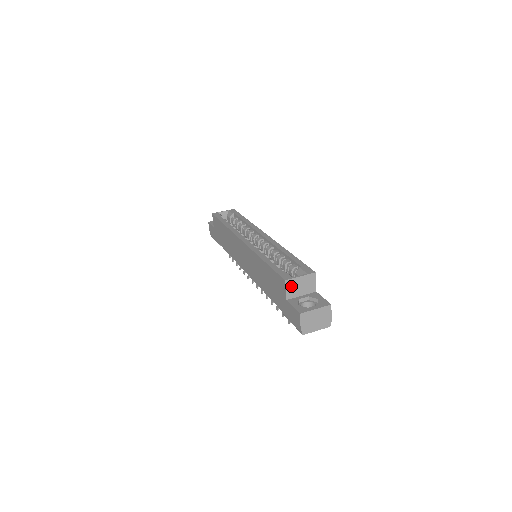
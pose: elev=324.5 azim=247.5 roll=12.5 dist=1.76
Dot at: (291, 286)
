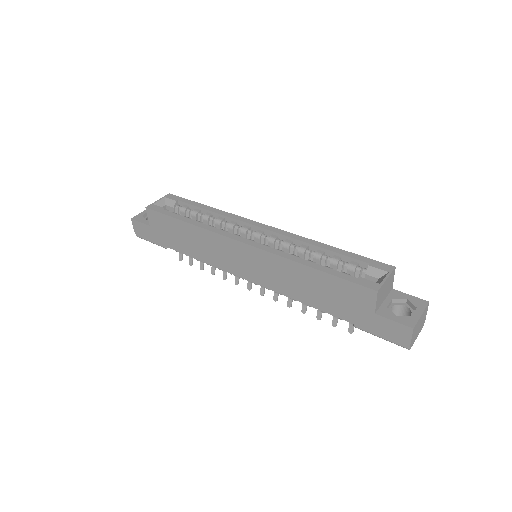
Dot at: (380, 295)
